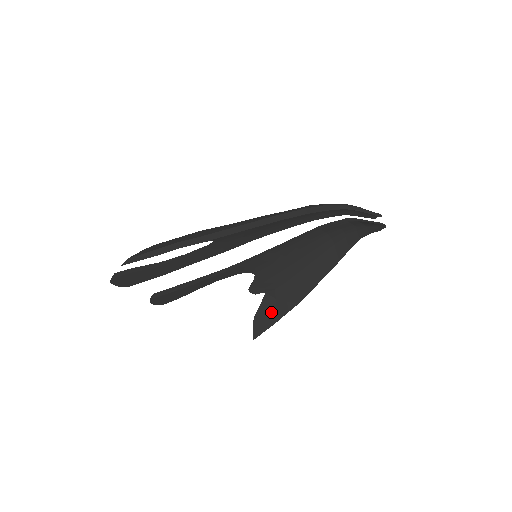
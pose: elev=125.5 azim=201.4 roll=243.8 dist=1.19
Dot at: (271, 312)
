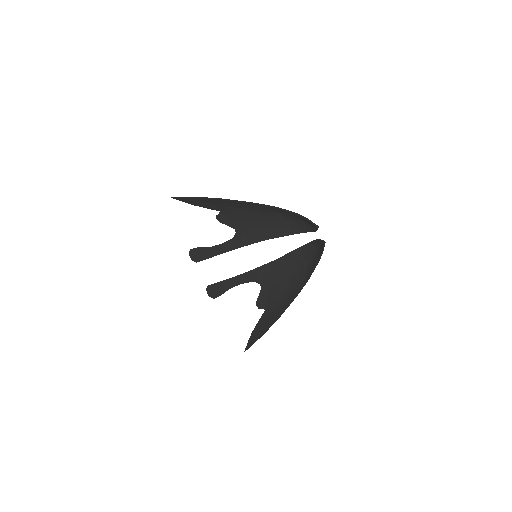
Dot at: (261, 328)
